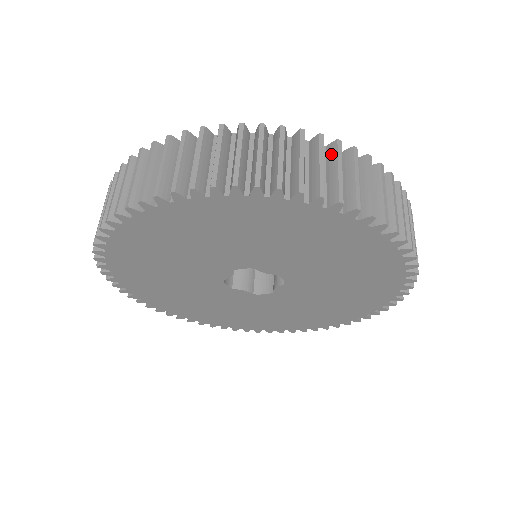
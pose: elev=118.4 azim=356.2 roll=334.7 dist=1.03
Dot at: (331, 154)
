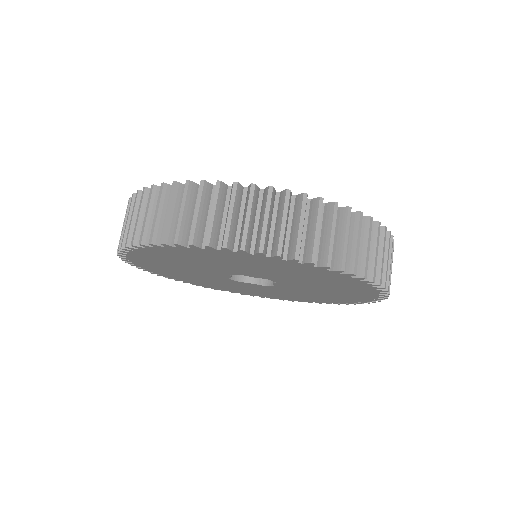
Dot at: (264, 200)
